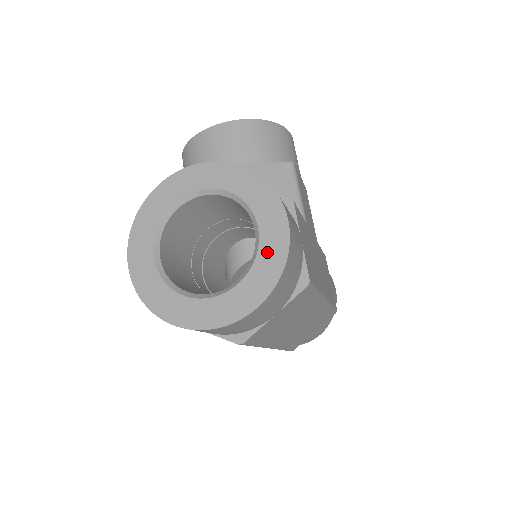
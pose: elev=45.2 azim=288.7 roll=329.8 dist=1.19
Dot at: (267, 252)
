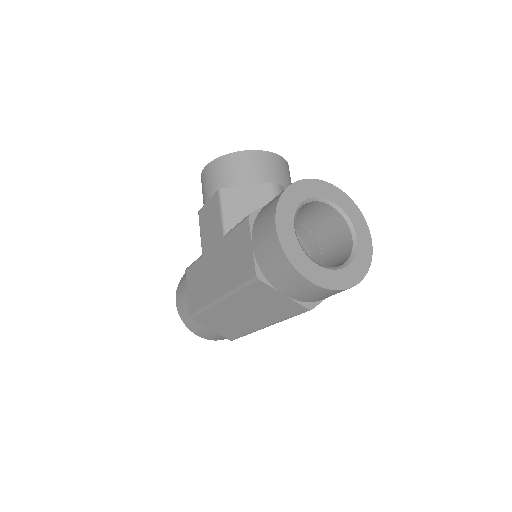
Dot at: (362, 251)
